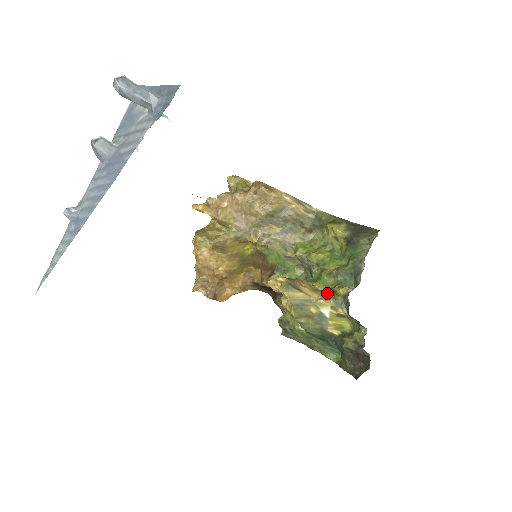
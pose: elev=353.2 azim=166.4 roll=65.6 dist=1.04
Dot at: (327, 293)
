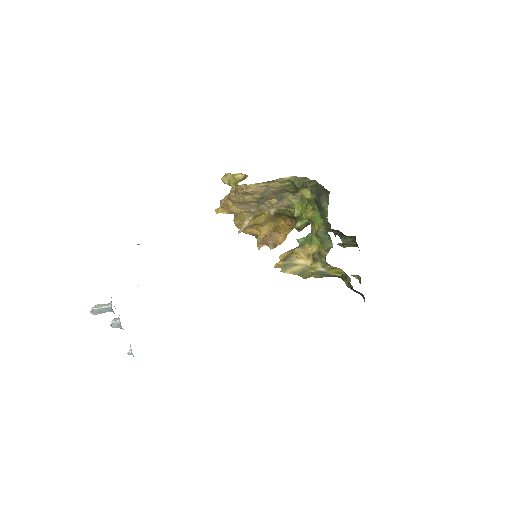
Dot at: (315, 257)
